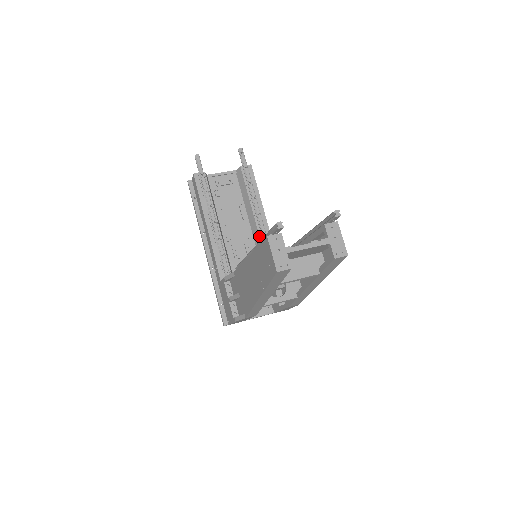
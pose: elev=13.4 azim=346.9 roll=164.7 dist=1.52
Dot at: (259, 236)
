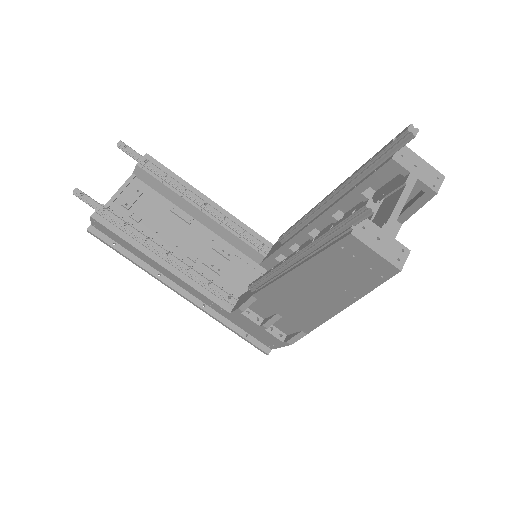
Dot at: (225, 229)
